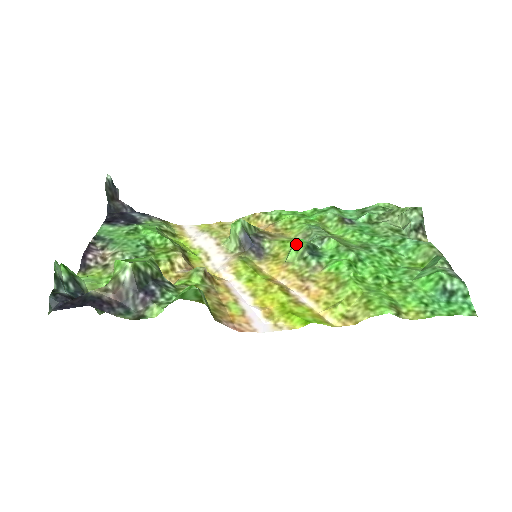
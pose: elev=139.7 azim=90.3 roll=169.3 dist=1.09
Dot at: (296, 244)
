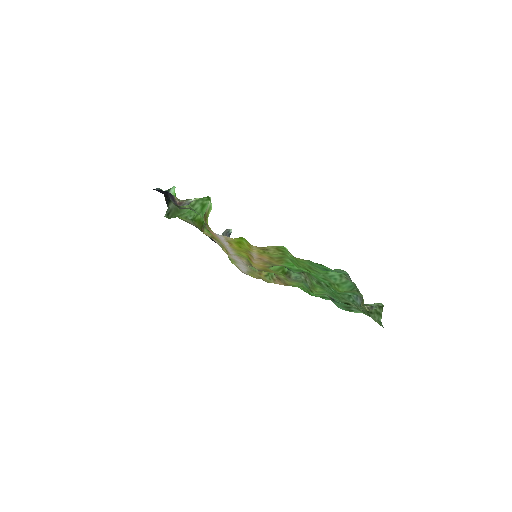
Dot at: occluded
